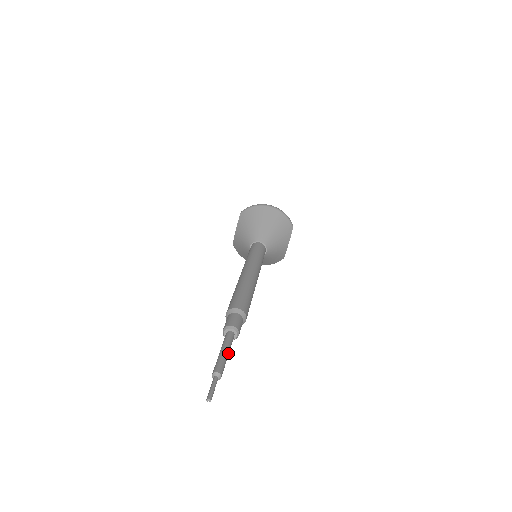
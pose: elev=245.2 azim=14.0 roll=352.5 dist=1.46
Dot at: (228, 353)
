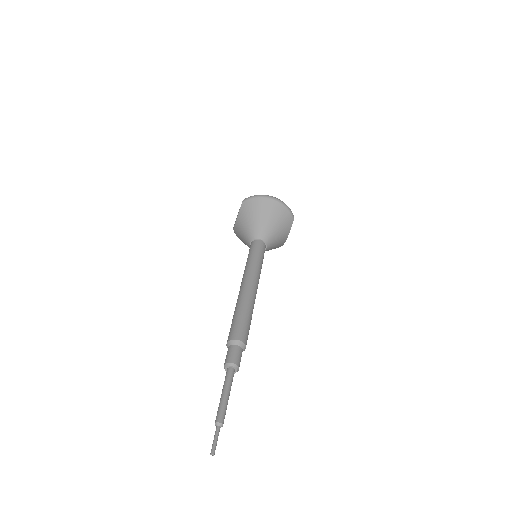
Dot at: (229, 395)
